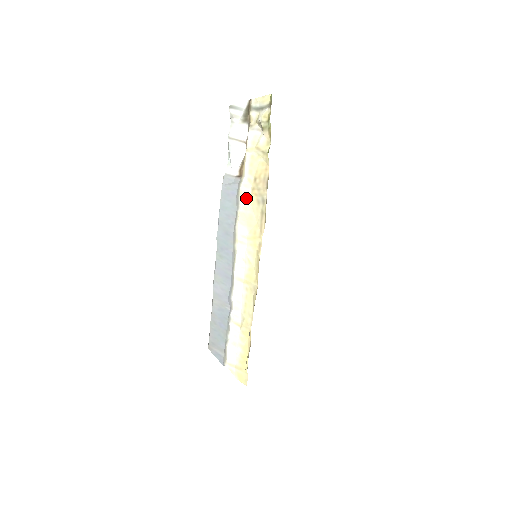
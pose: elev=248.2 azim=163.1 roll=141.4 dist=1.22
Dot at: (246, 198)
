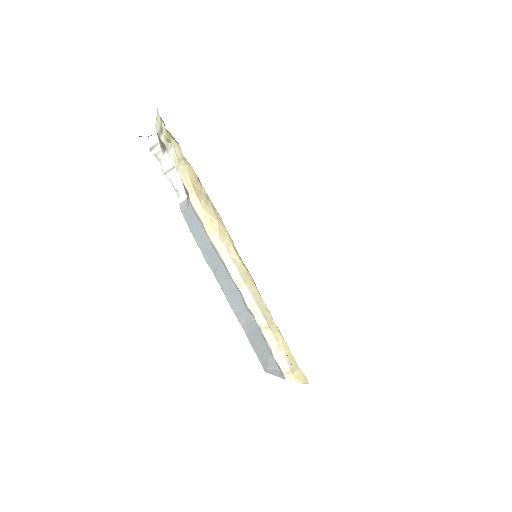
Dot at: (200, 209)
